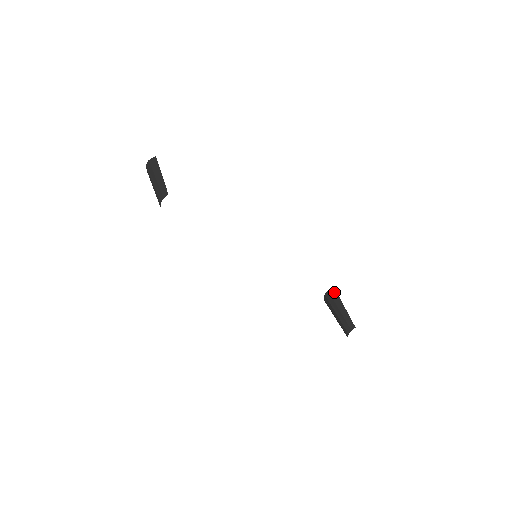
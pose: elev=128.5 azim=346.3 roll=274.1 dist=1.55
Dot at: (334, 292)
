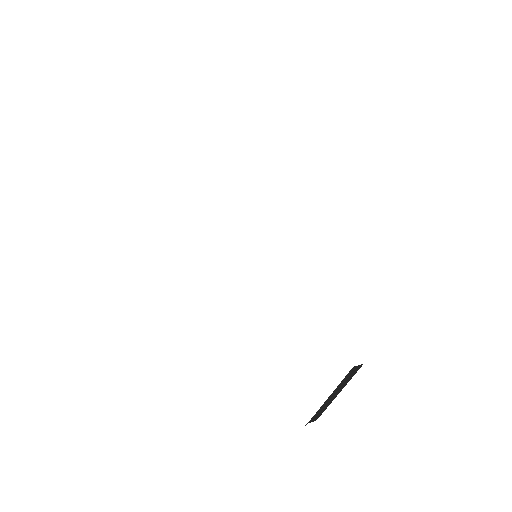
Dot at: (356, 369)
